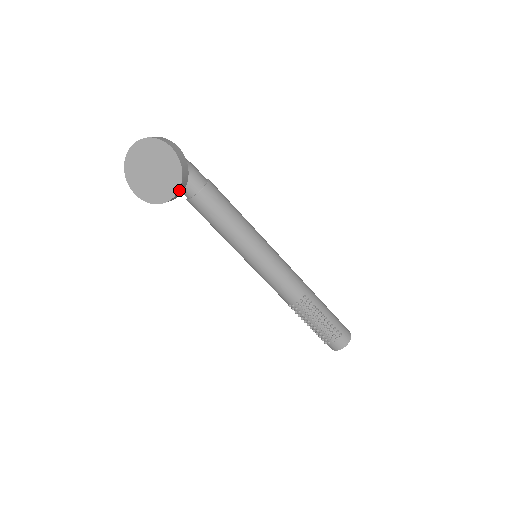
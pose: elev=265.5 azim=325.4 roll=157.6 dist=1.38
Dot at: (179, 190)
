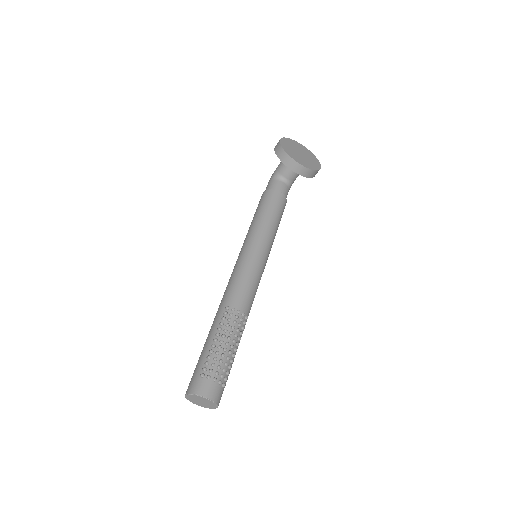
Dot at: (307, 169)
